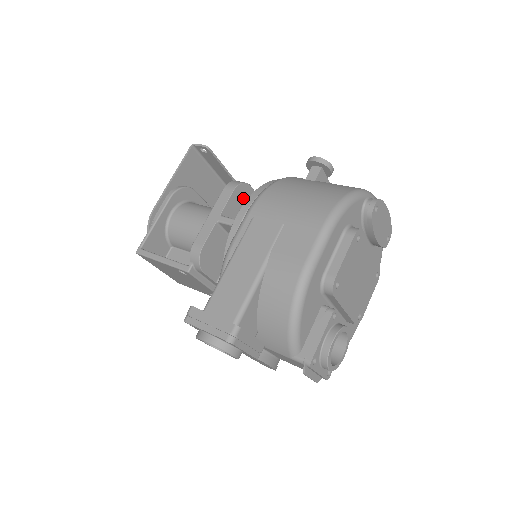
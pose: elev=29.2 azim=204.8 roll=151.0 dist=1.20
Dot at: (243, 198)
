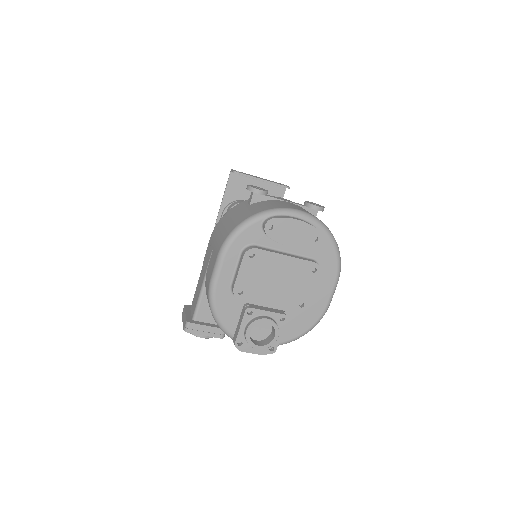
Dot at: occluded
